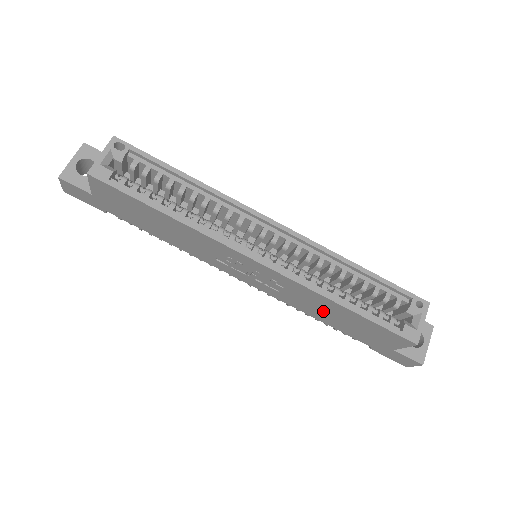
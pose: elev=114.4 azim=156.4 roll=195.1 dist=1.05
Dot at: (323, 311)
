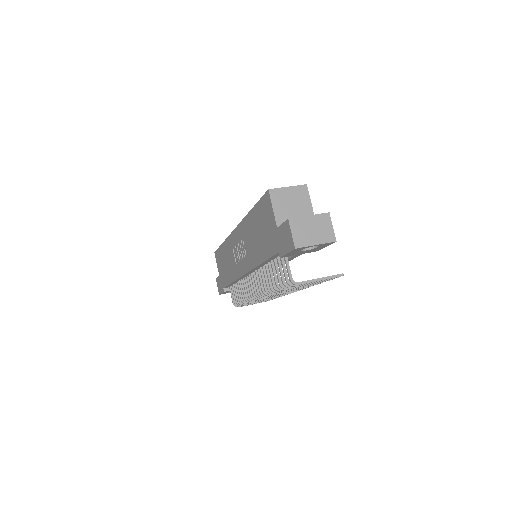
Dot at: (255, 240)
